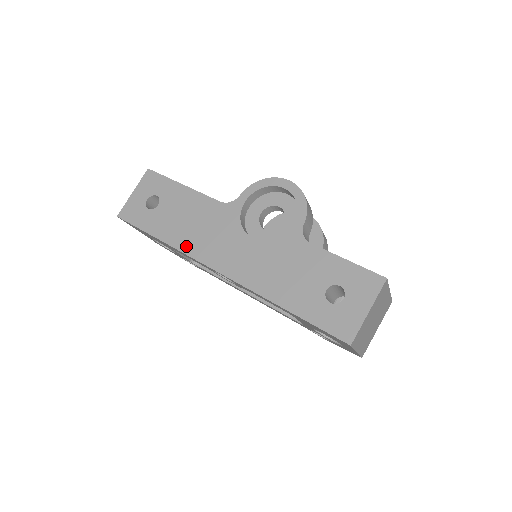
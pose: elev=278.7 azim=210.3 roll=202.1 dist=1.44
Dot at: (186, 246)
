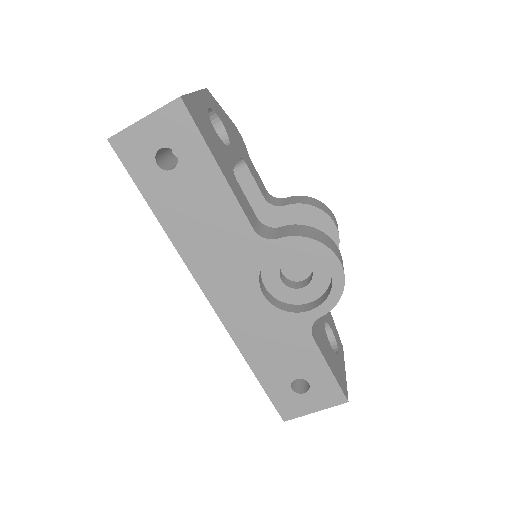
Dot at: (186, 249)
